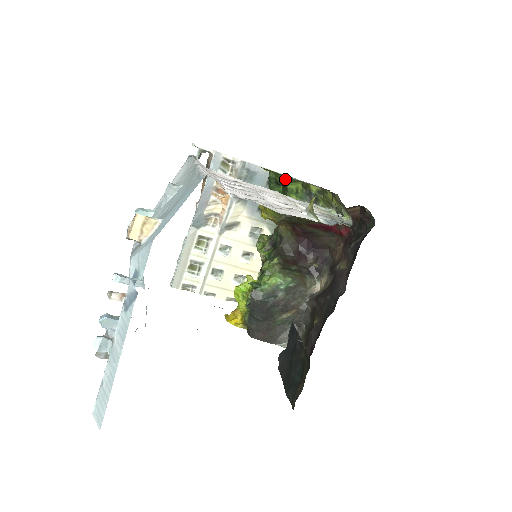
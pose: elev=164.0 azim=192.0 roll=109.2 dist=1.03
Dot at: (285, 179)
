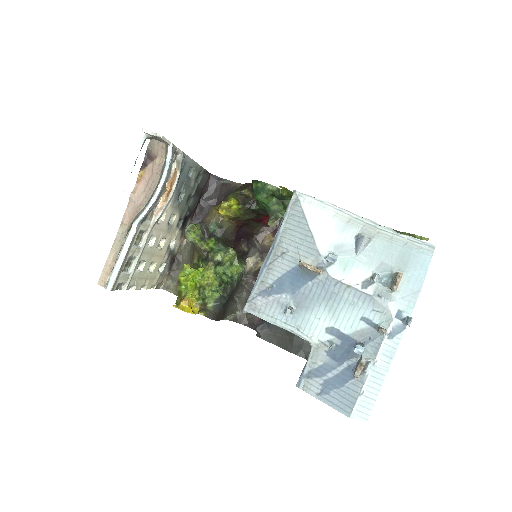
Dot at: occluded
